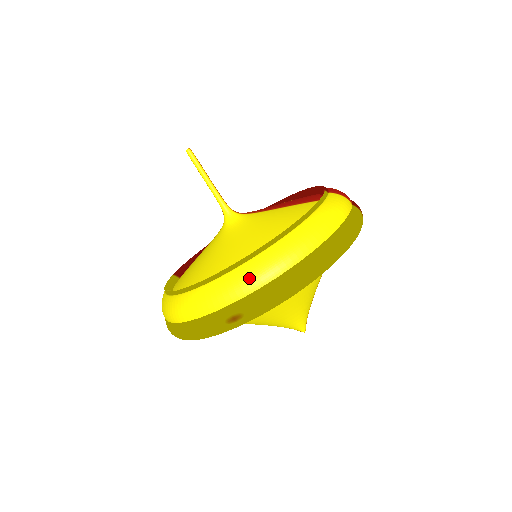
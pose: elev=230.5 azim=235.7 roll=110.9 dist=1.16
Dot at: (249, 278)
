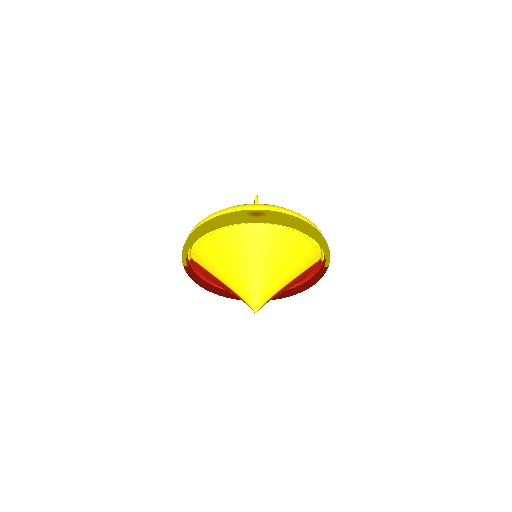
Dot at: (275, 207)
